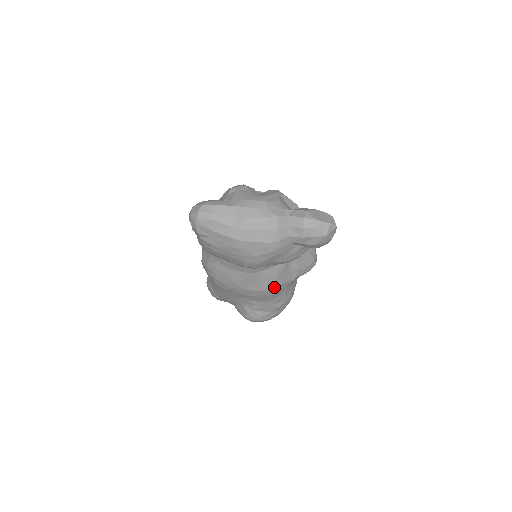
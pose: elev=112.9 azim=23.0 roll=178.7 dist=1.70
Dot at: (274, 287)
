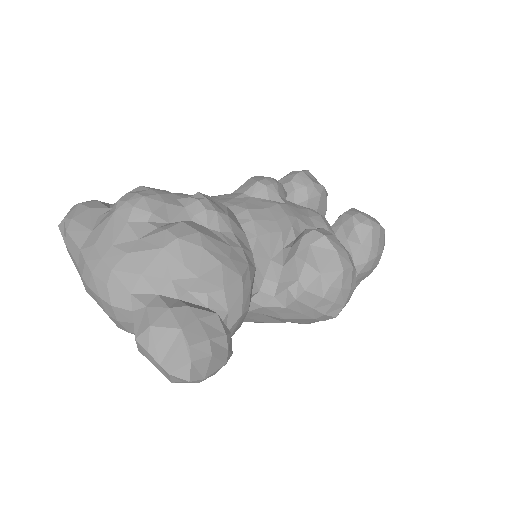
Dot at: (243, 321)
